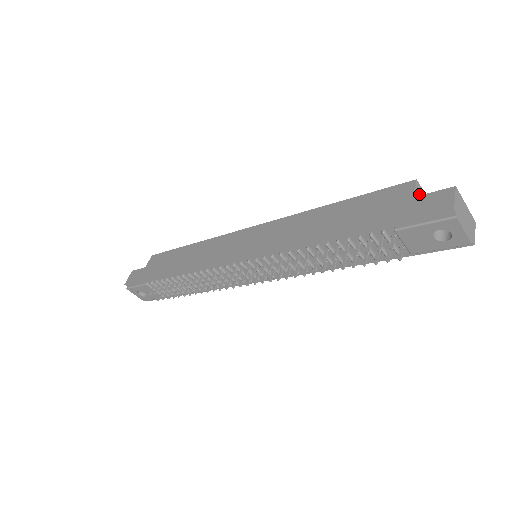
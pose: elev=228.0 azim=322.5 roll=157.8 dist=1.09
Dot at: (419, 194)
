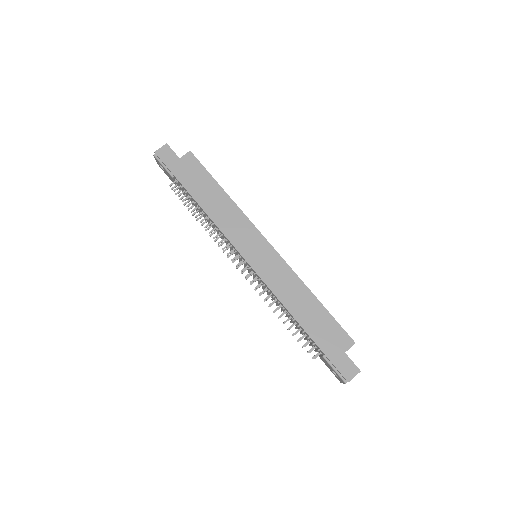
Dot at: (349, 348)
